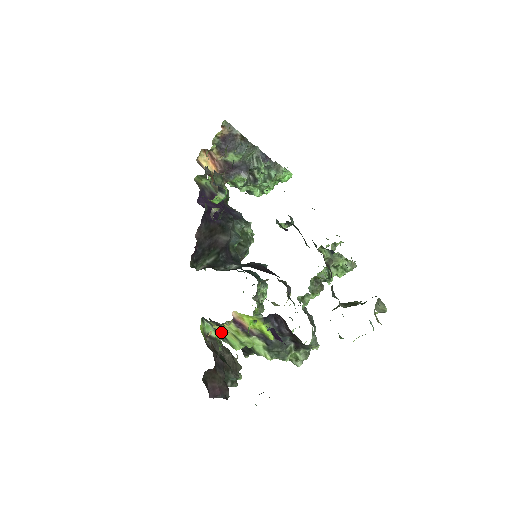
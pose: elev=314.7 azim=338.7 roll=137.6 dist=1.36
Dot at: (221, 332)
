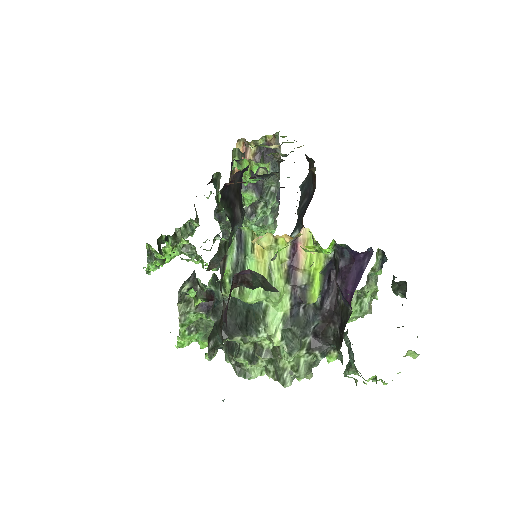
Dot at: (245, 264)
